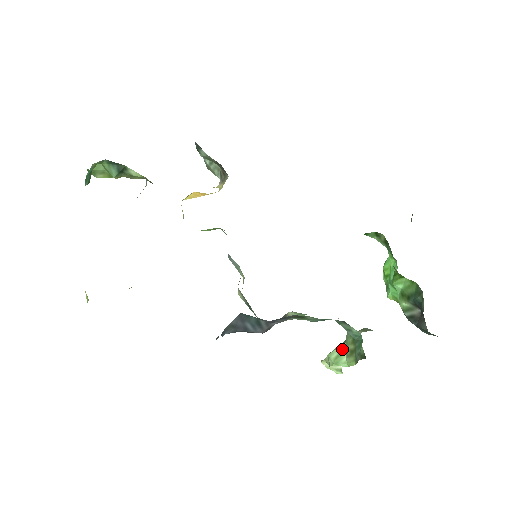
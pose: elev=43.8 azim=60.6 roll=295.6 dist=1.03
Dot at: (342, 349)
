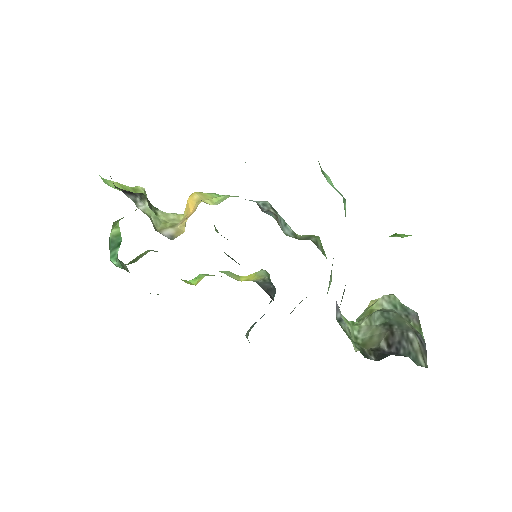
Dot at: occluded
